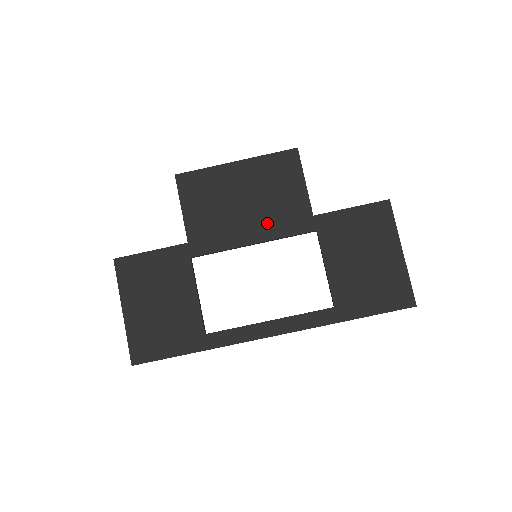
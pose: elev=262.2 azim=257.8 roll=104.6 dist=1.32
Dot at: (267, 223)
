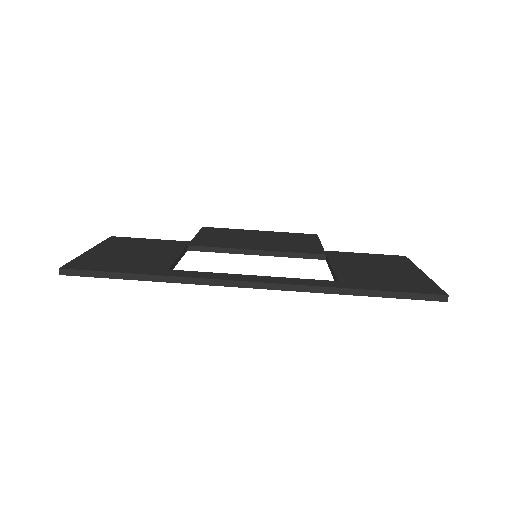
Dot at: (276, 246)
